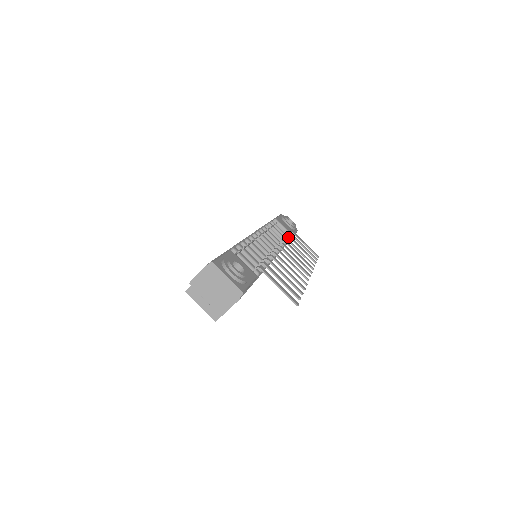
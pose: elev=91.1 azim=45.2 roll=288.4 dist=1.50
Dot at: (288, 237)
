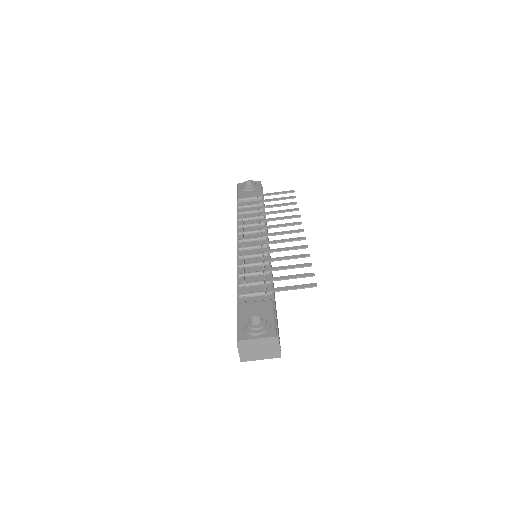
Dot at: (260, 204)
